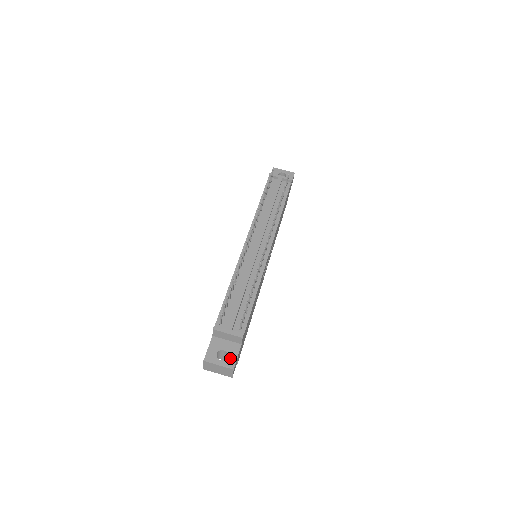
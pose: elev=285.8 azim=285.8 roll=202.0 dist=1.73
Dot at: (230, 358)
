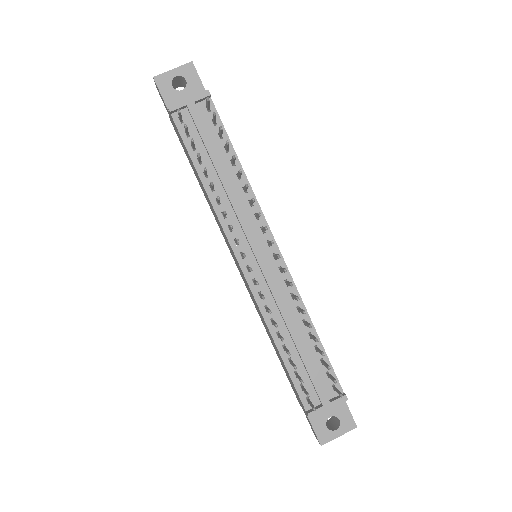
Dot at: (344, 419)
